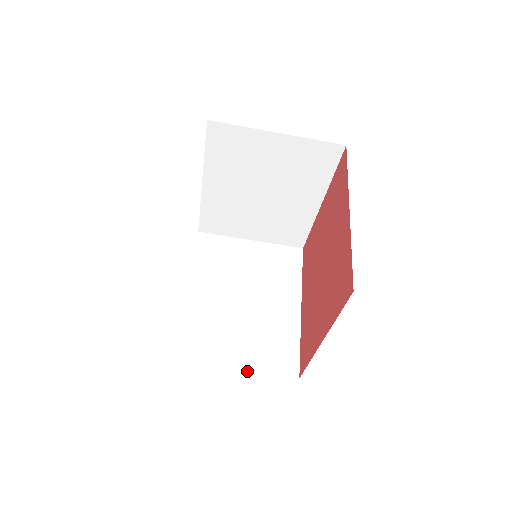
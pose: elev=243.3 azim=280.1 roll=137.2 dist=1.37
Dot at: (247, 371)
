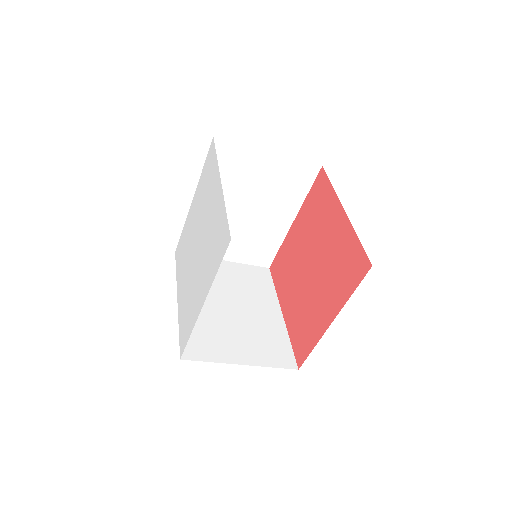
Dot at: (232, 262)
